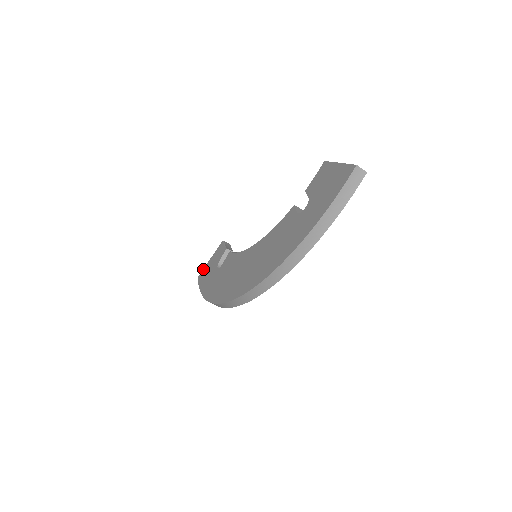
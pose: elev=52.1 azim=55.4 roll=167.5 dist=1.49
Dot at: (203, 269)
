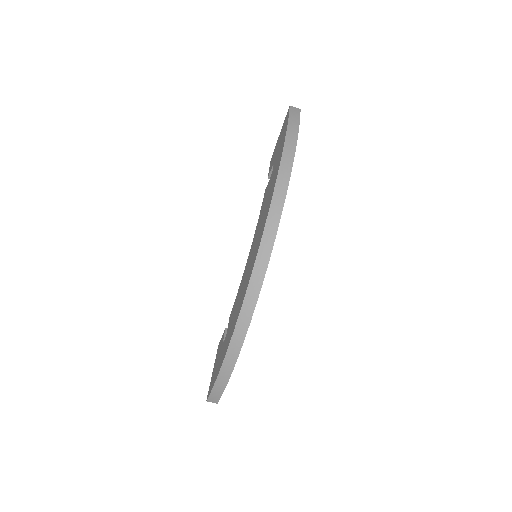
Dot at: (209, 386)
